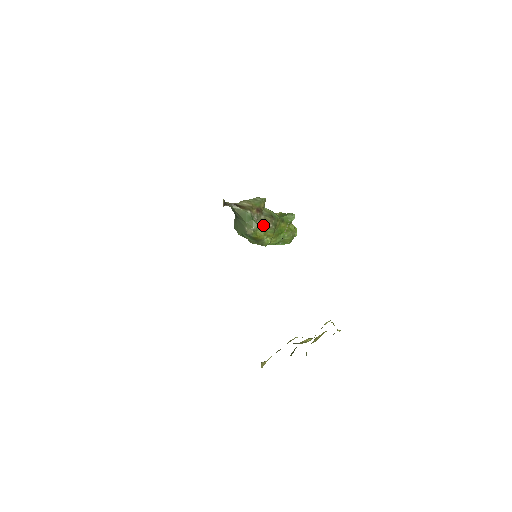
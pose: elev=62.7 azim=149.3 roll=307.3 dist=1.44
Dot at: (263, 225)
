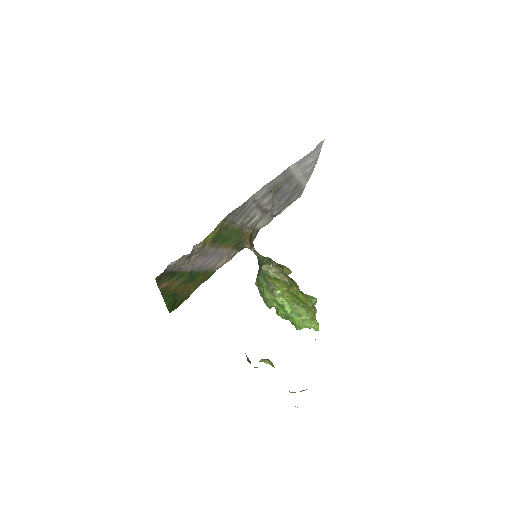
Dot at: (279, 277)
